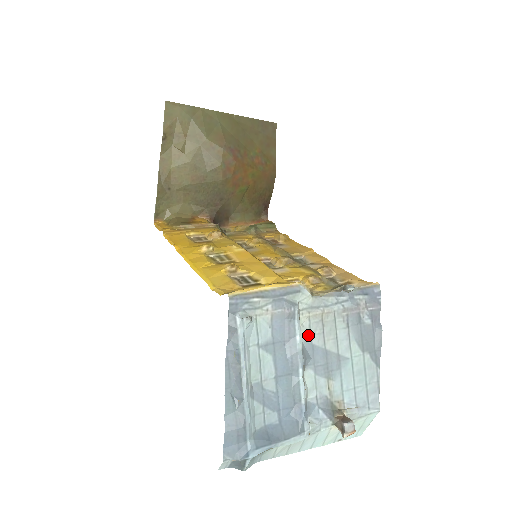
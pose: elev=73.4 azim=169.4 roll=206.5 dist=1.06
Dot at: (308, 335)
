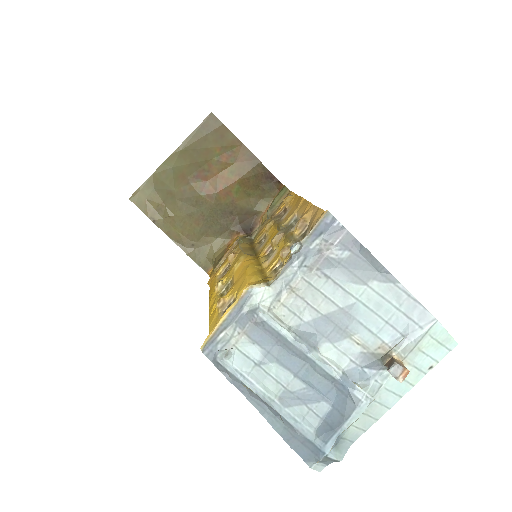
Dot at: (295, 319)
